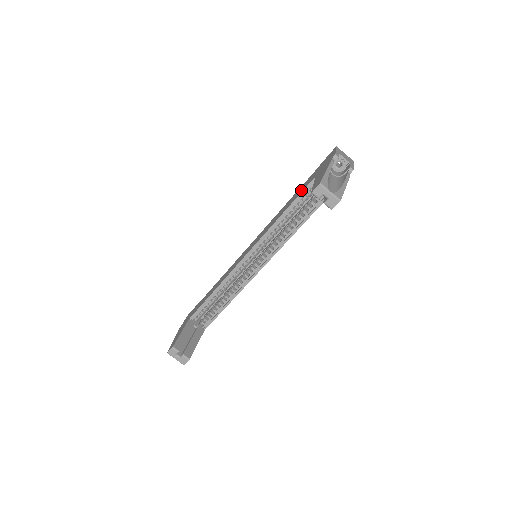
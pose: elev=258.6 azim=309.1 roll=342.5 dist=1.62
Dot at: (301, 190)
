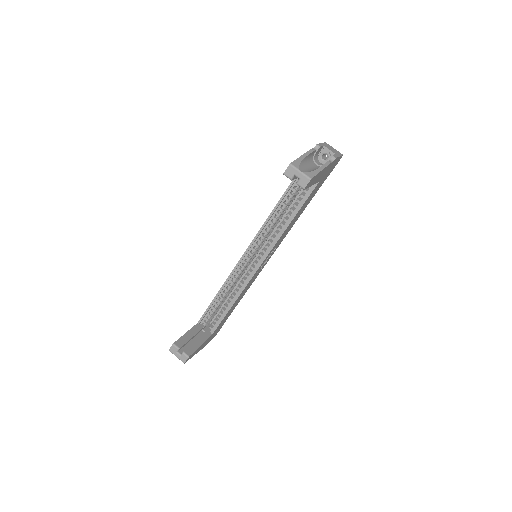
Dot at: occluded
